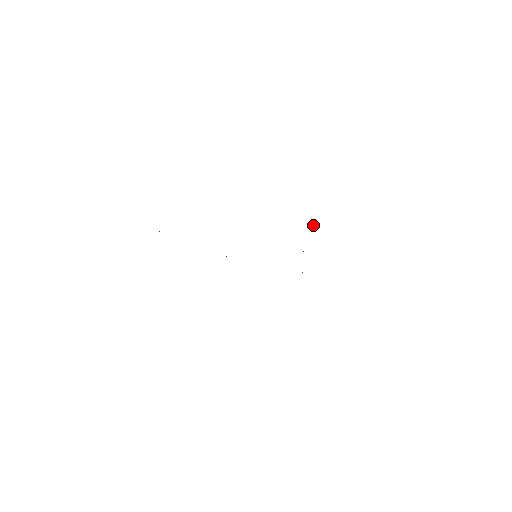
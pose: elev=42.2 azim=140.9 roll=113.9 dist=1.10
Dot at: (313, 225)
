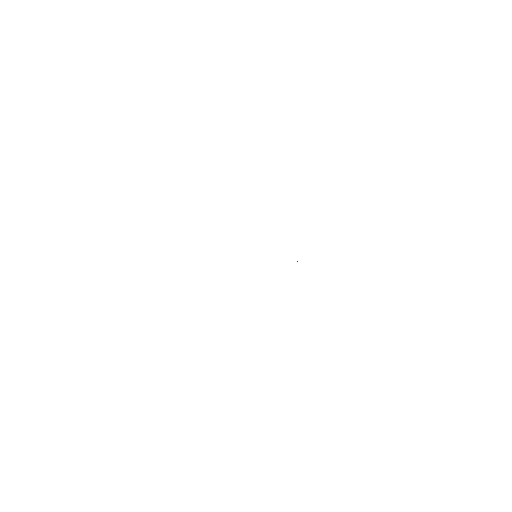
Dot at: occluded
